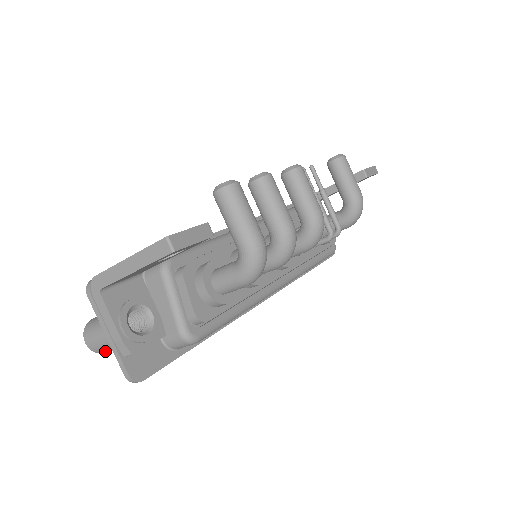
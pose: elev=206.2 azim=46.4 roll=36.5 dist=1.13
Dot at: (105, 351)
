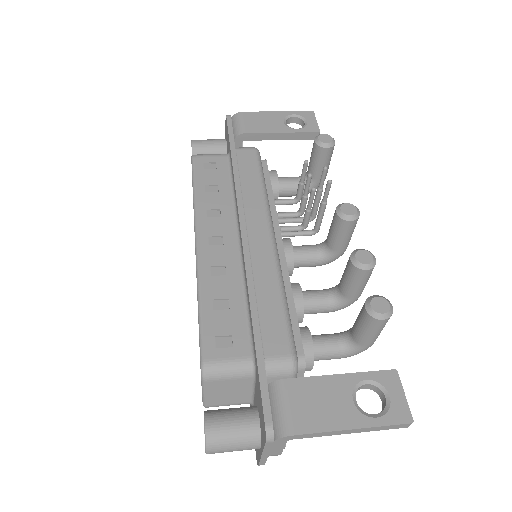
Dot at: occluded
